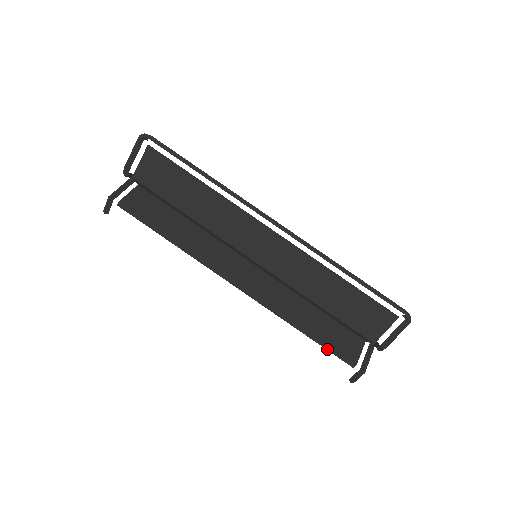
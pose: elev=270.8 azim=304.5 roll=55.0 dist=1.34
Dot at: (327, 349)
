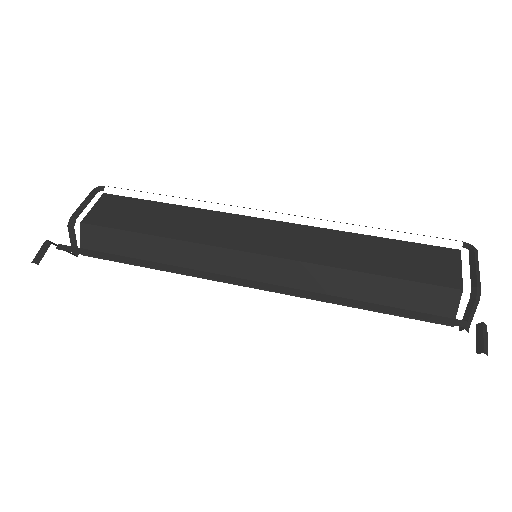
Dot at: (412, 316)
